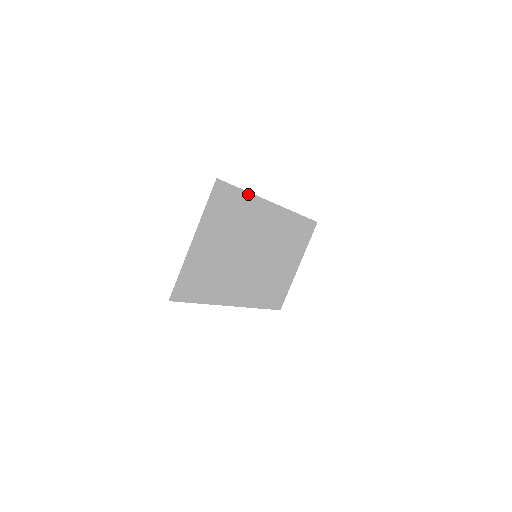
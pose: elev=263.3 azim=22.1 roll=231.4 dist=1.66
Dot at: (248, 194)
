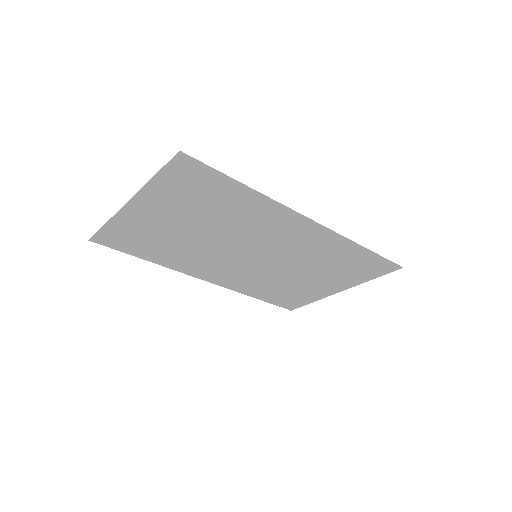
Dot at: (253, 191)
